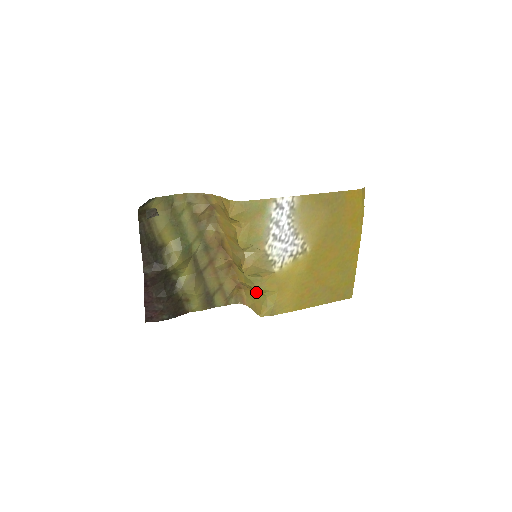
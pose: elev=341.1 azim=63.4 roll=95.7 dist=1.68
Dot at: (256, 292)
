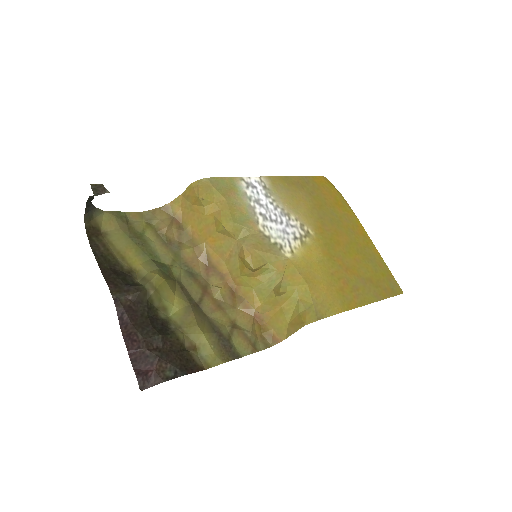
Dot at: (282, 306)
